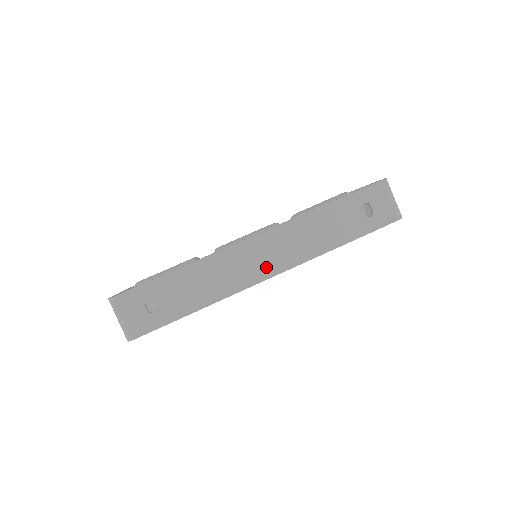
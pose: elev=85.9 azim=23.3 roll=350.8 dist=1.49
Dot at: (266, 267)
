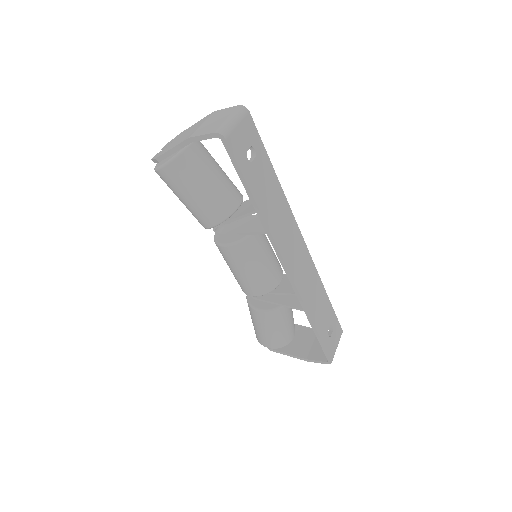
Dot at: (292, 262)
